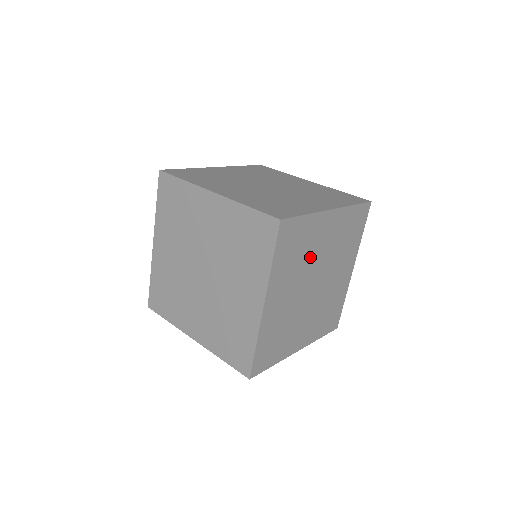
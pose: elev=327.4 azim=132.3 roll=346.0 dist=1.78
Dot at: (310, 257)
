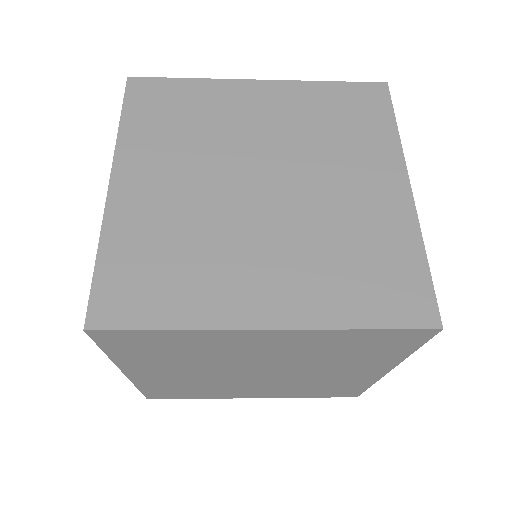
Dot at: occluded
